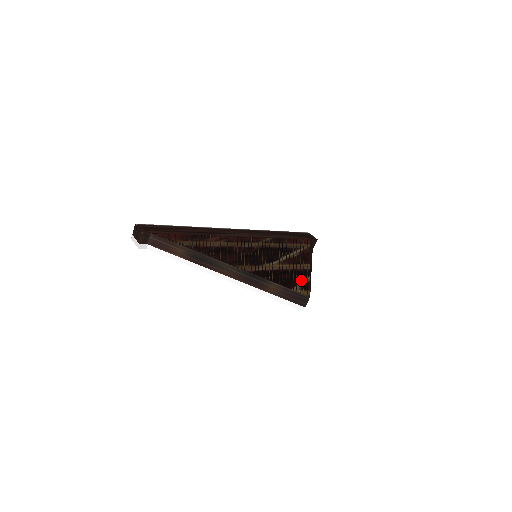
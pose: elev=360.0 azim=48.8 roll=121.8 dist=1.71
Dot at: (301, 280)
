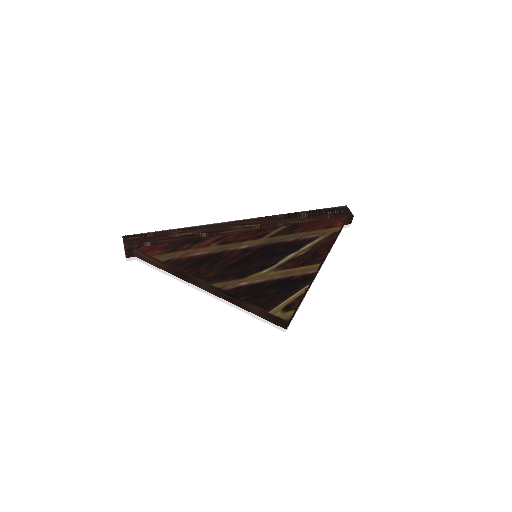
Dot at: (290, 294)
